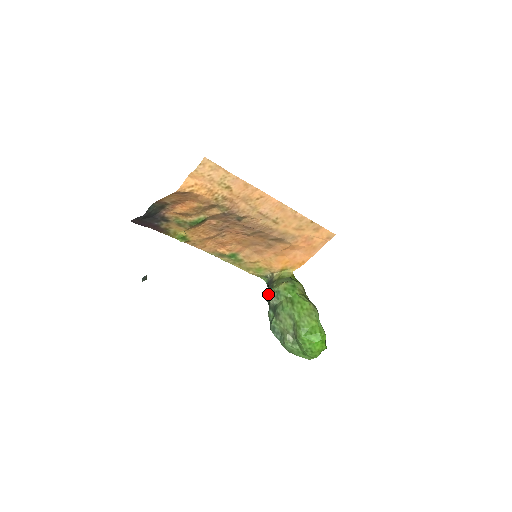
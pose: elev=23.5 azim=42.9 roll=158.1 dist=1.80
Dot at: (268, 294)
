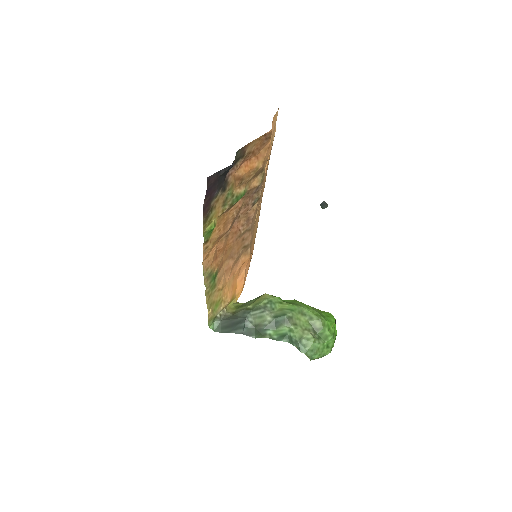
Dot at: (248, 320)
